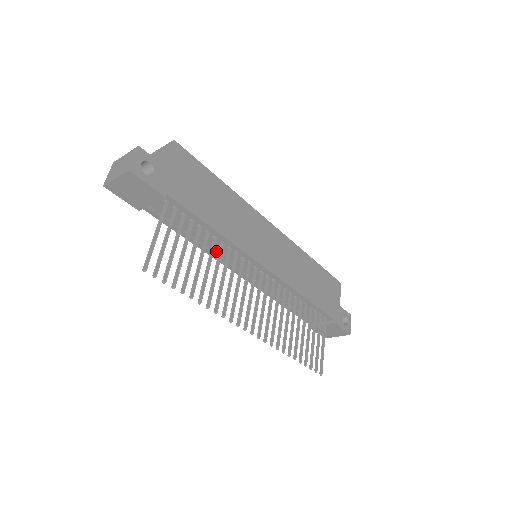
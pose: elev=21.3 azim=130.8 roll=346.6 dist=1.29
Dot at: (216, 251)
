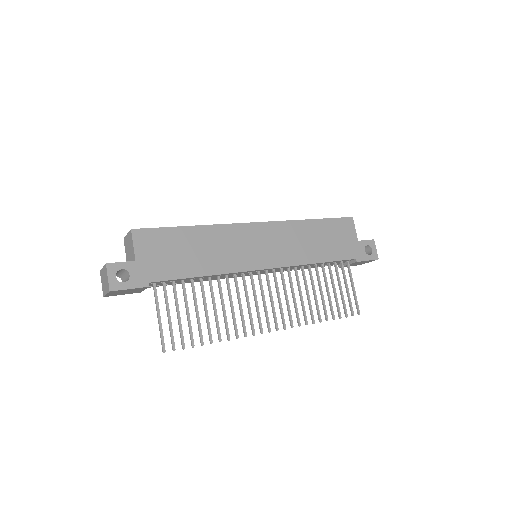
Dot at: occluded
